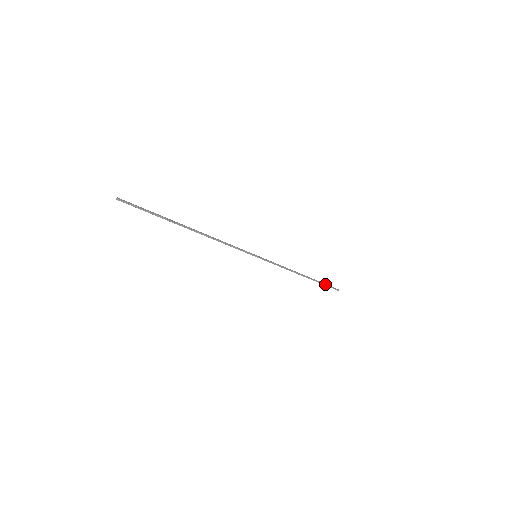
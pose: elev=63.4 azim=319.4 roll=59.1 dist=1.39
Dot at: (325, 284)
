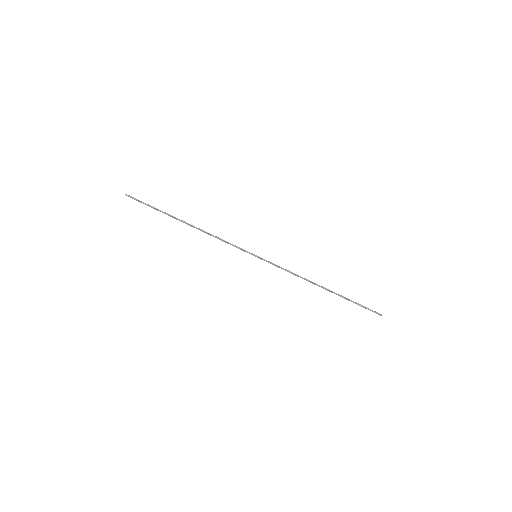
Dot at: (356, 303)
